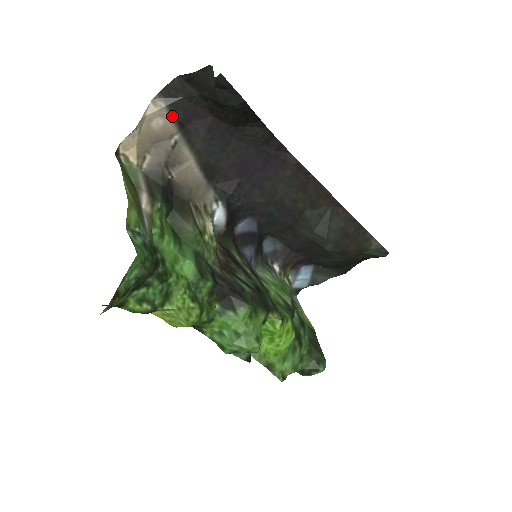
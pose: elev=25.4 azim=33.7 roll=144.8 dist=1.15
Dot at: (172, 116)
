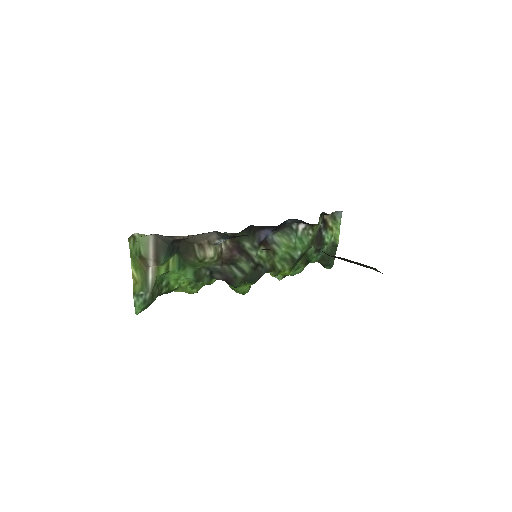
Dot at: occluded
